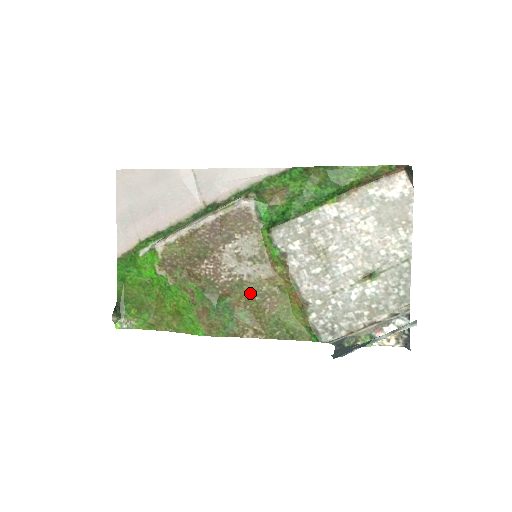
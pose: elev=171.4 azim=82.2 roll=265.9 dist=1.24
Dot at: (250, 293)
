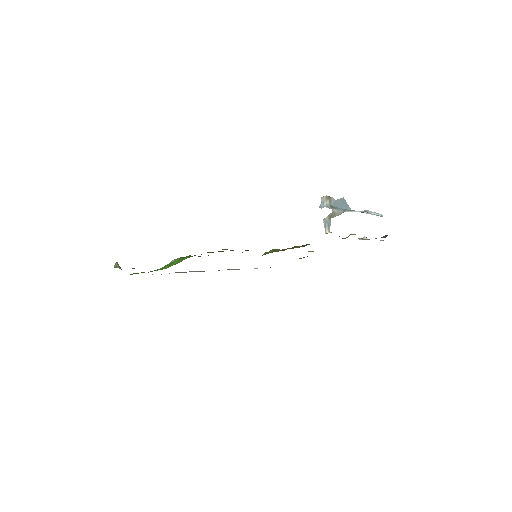
Dot at: occluded
